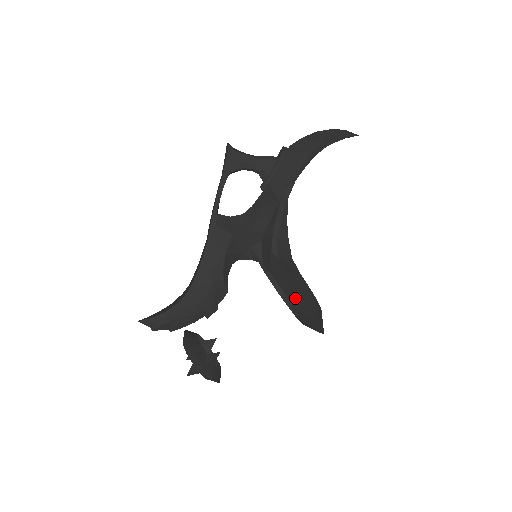
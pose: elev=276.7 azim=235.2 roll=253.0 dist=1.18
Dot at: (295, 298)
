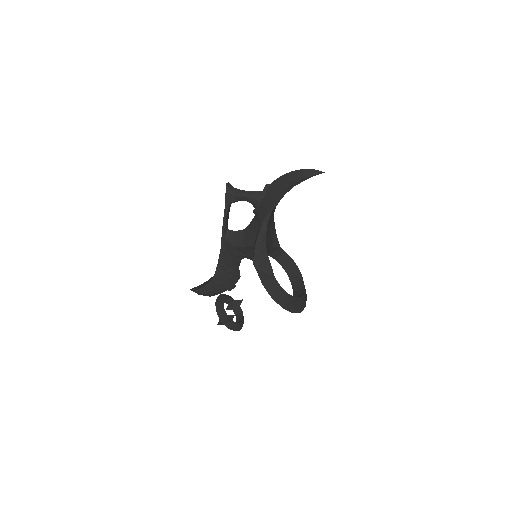
Dot at: occluded
